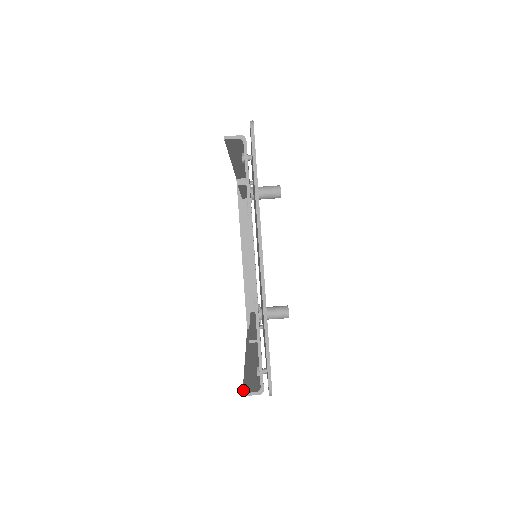
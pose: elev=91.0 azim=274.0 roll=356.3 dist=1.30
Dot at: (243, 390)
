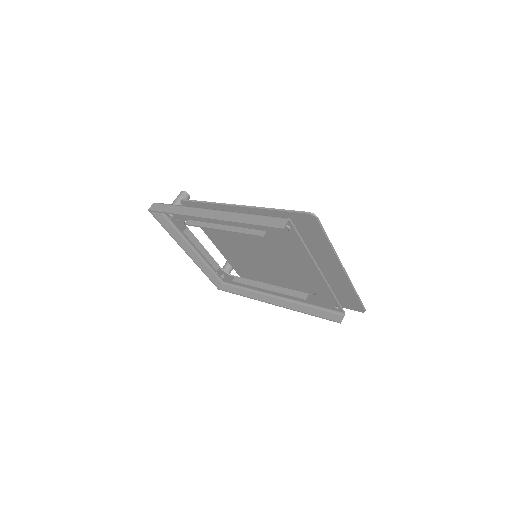
Dot at: (337, 321)
